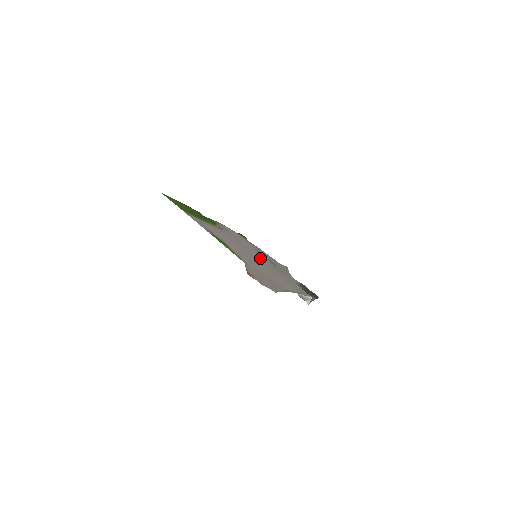
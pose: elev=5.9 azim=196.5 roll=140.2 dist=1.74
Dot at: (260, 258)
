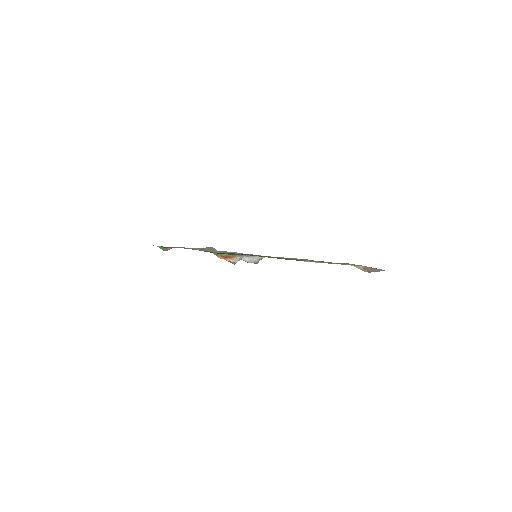
Dot at: occluded
